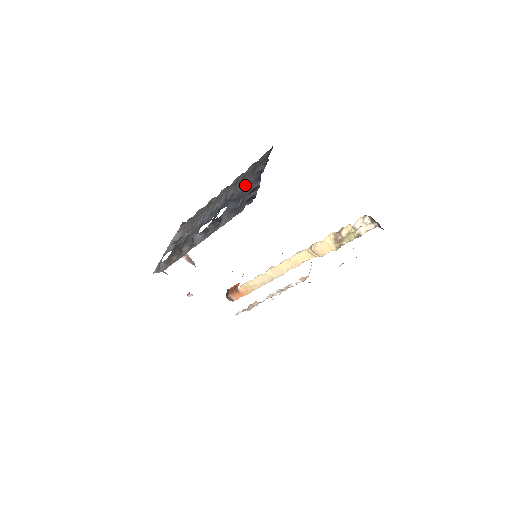
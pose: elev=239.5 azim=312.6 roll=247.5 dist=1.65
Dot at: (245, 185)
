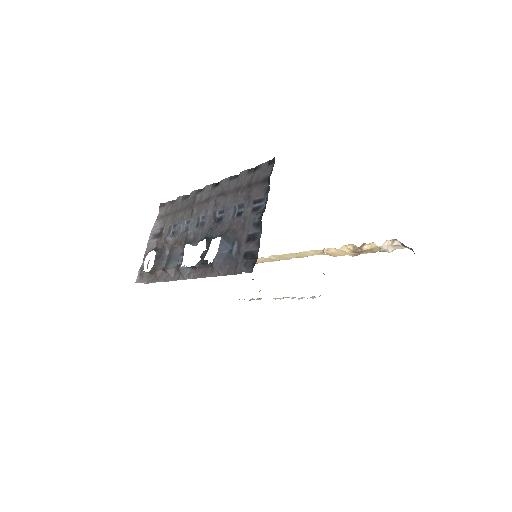
Dot at: (239, 210)
